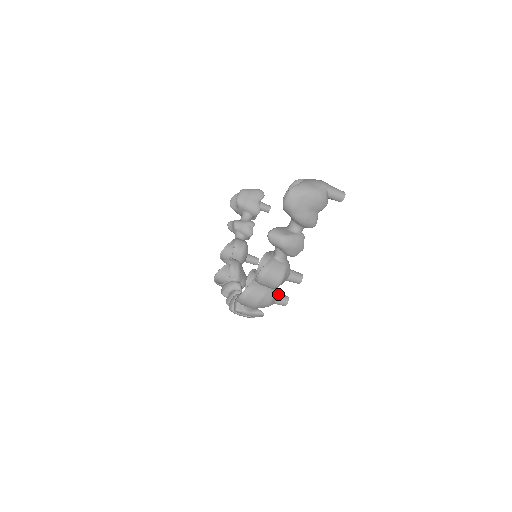
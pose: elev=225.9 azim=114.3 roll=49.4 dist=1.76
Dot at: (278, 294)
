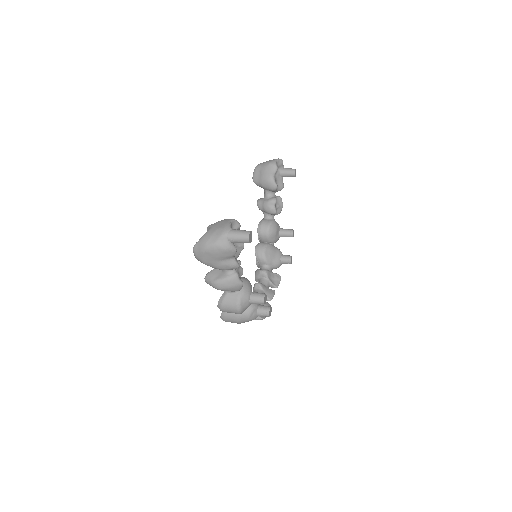
Dot at: (258, 309)
